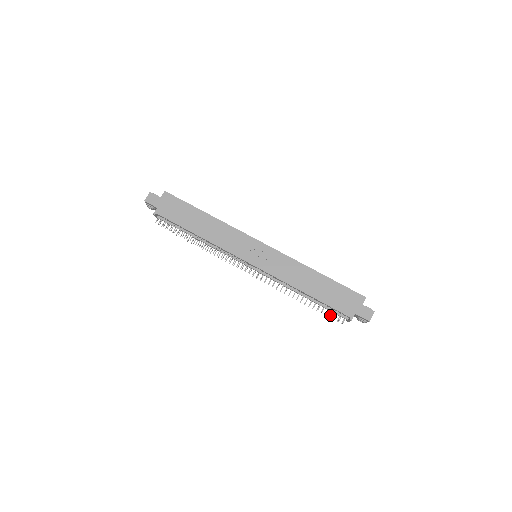
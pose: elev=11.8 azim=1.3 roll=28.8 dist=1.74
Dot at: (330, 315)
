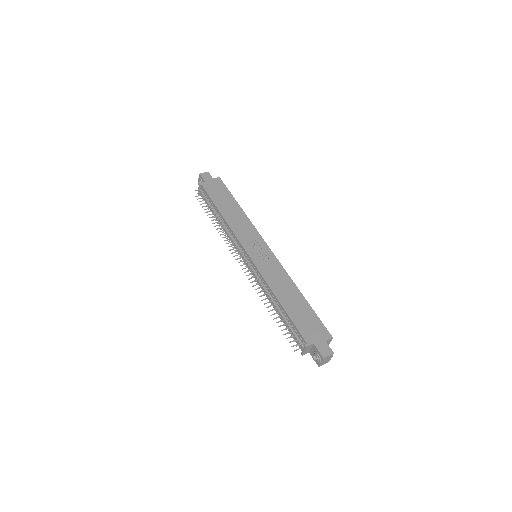
Dot at: (289, 332)
